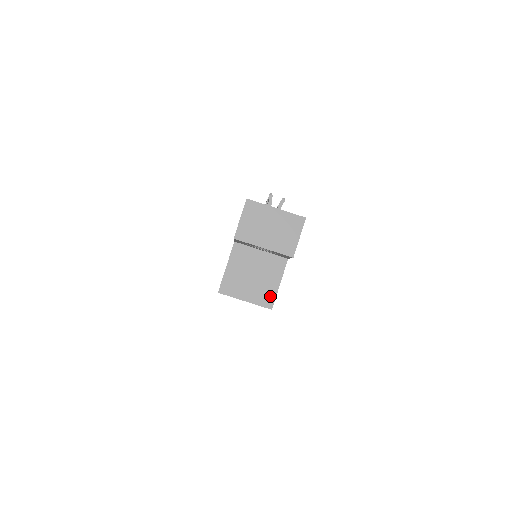
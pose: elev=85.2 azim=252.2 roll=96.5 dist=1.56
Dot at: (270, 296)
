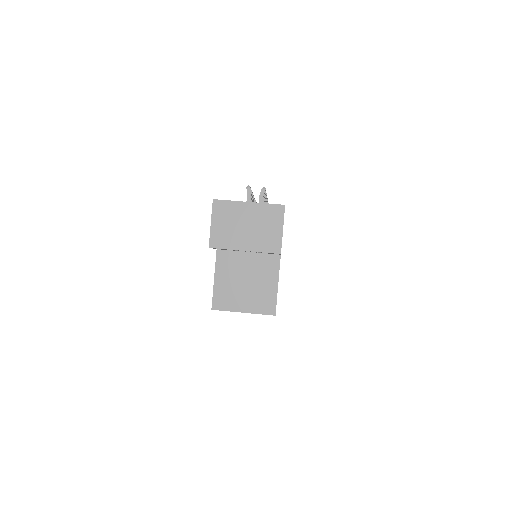
Dot at: (270, 301)
